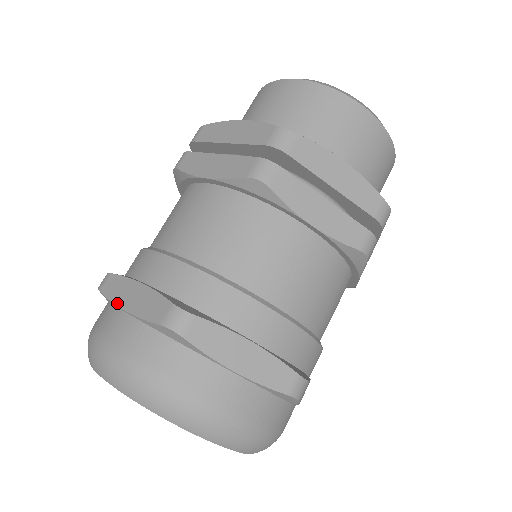
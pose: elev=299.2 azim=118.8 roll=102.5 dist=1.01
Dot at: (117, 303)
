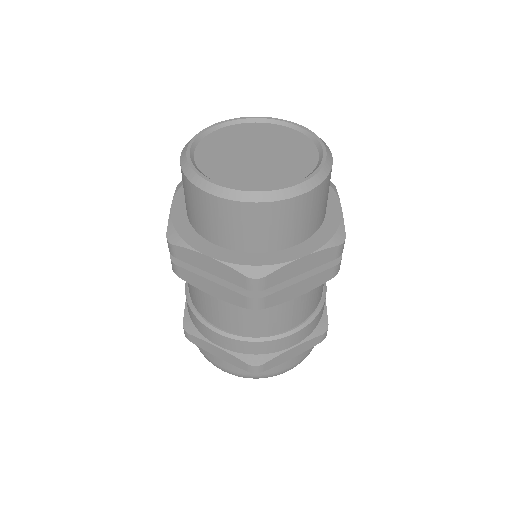
Dot at: occluded
